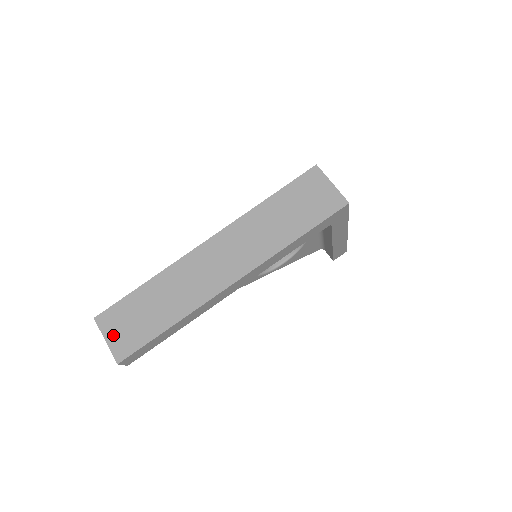
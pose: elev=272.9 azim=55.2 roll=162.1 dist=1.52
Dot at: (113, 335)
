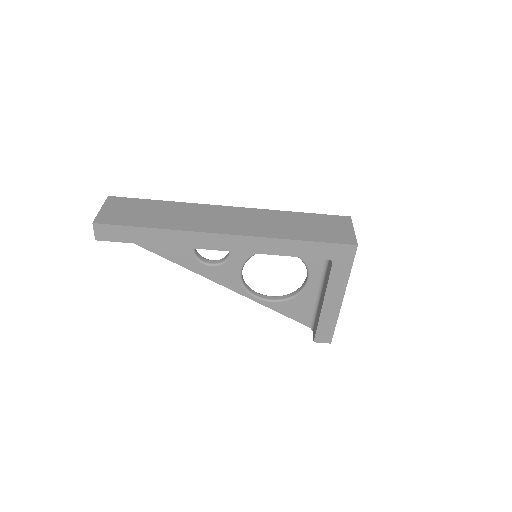
Dot at: (109, 209)
